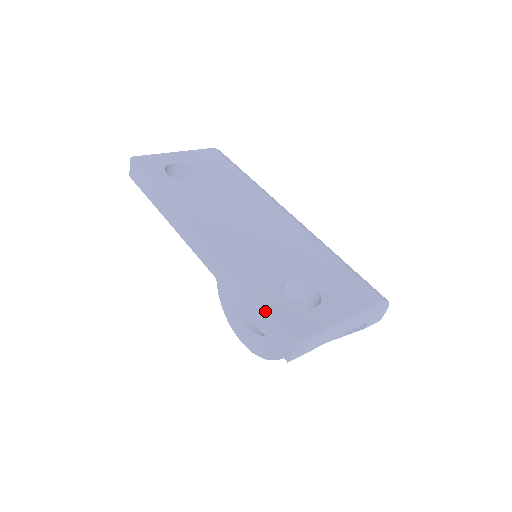
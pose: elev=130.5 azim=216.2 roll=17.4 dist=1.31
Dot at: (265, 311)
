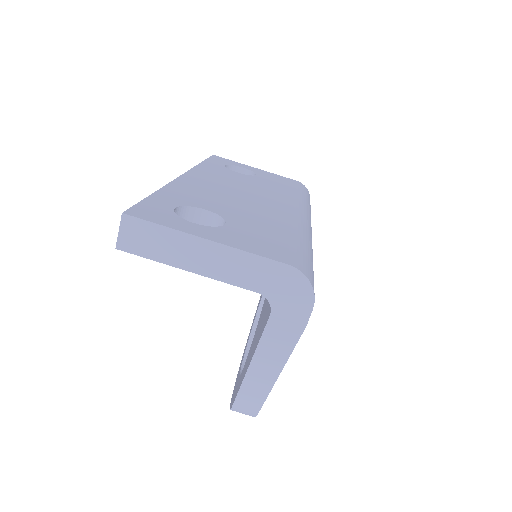
Dot at: occluded
